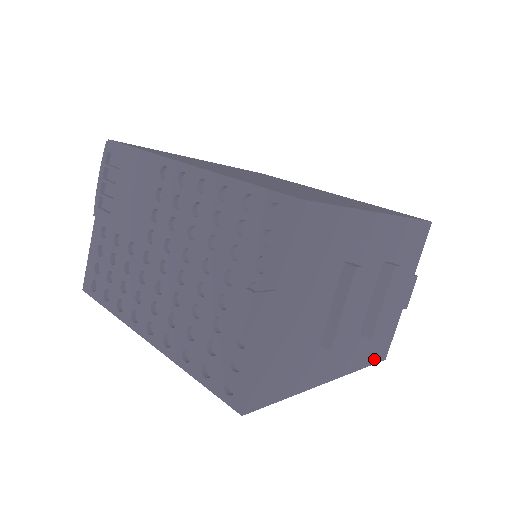
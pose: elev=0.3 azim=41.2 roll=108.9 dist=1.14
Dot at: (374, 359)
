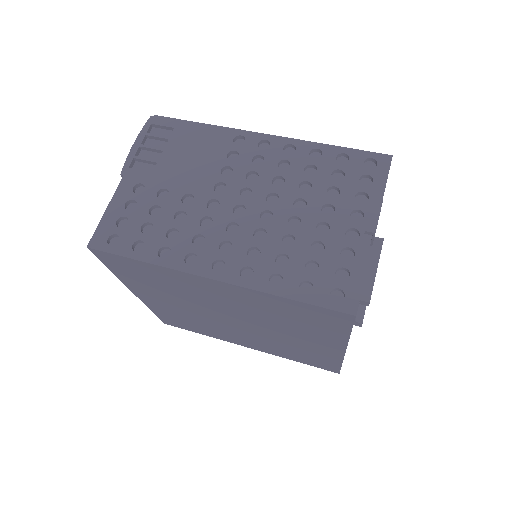
Dot at: occluded
